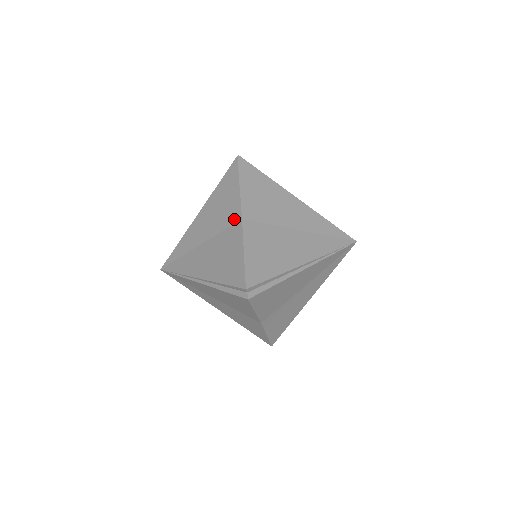
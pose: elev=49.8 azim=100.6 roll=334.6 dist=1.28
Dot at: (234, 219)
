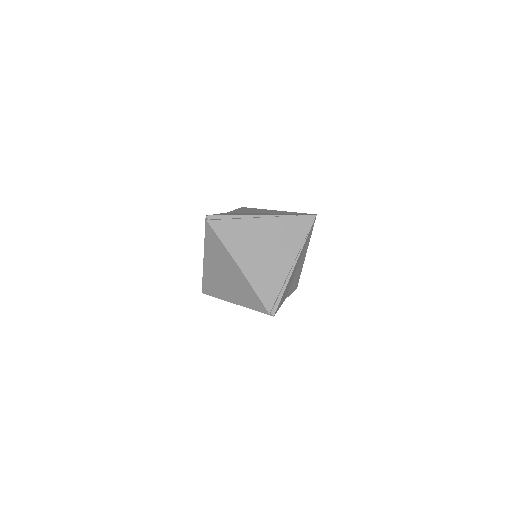
Dot at: occluded
